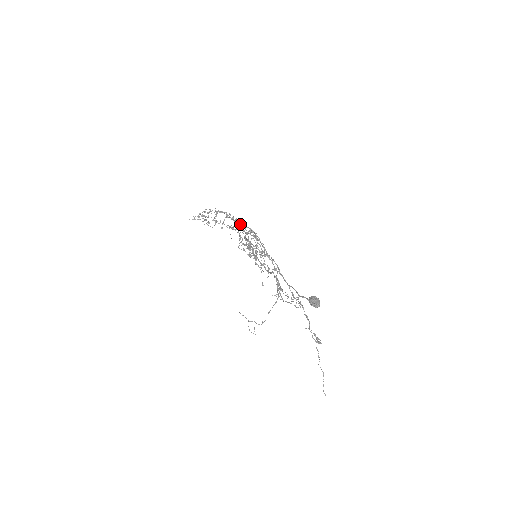
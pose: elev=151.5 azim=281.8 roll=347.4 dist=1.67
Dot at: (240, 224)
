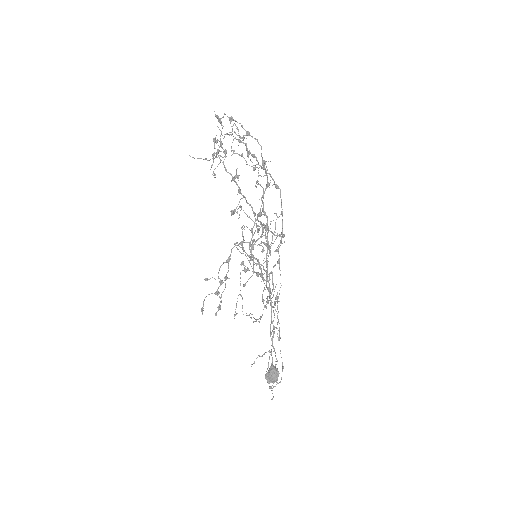
Dot at: occluded
